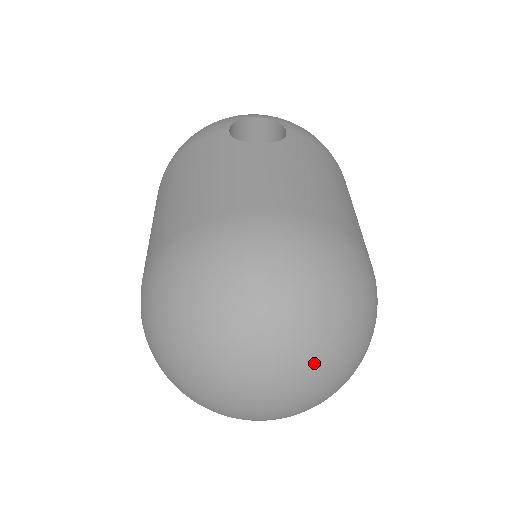
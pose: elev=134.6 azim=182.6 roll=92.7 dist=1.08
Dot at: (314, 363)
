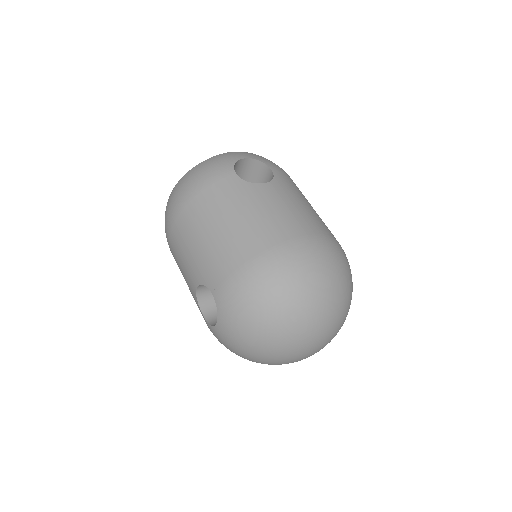
Dot at: (341, 319)
